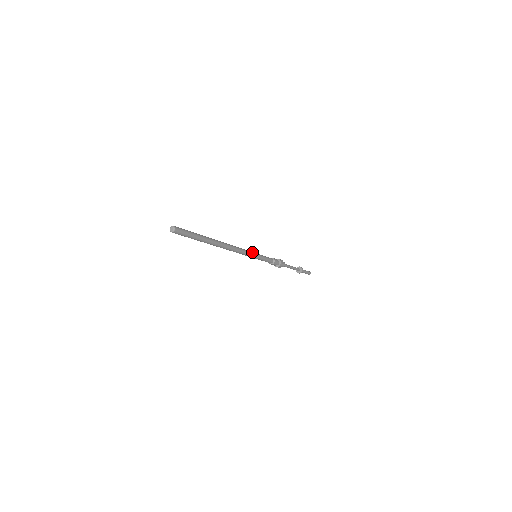
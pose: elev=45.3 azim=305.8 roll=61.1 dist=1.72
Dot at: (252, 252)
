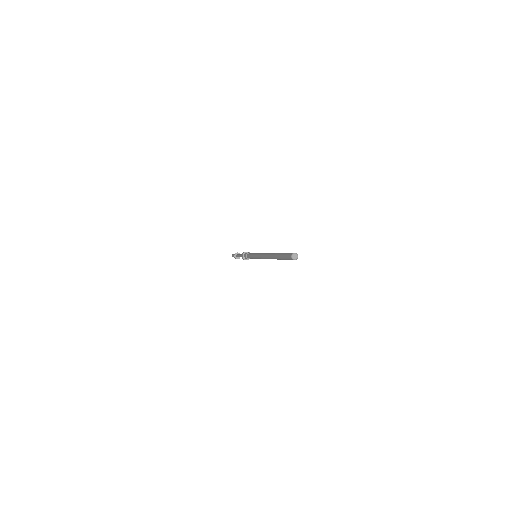
Dot at: occluded
